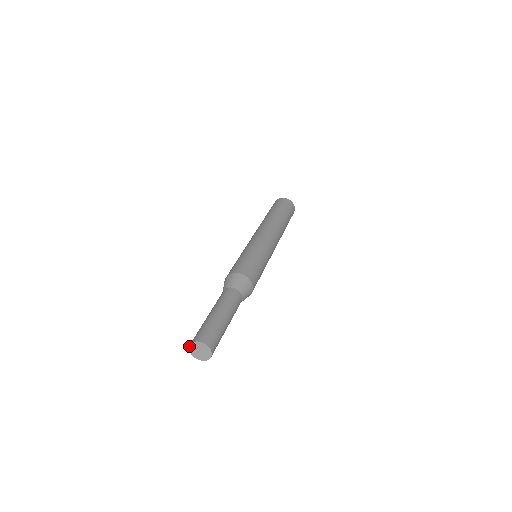
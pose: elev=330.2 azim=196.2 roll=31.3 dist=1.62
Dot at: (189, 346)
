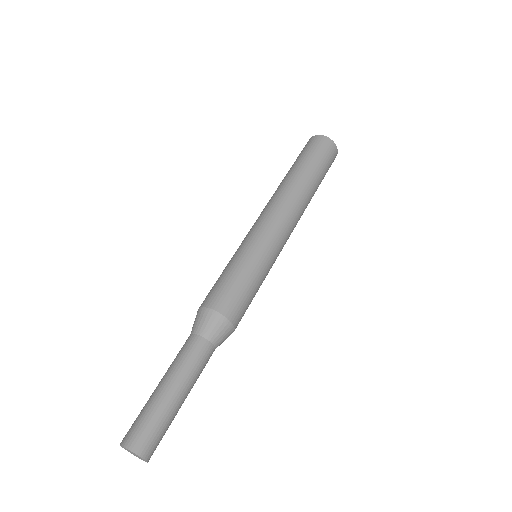
Dot at: occluded
